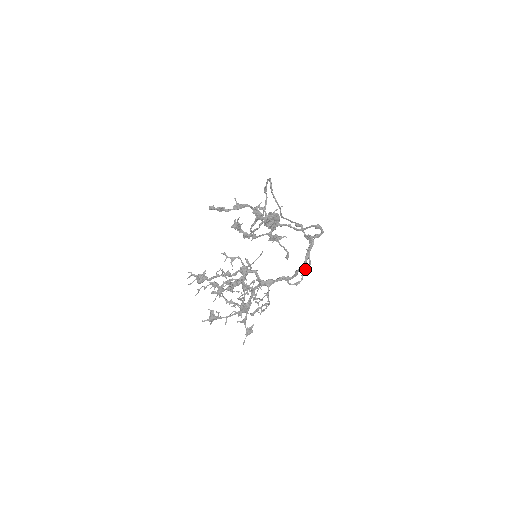
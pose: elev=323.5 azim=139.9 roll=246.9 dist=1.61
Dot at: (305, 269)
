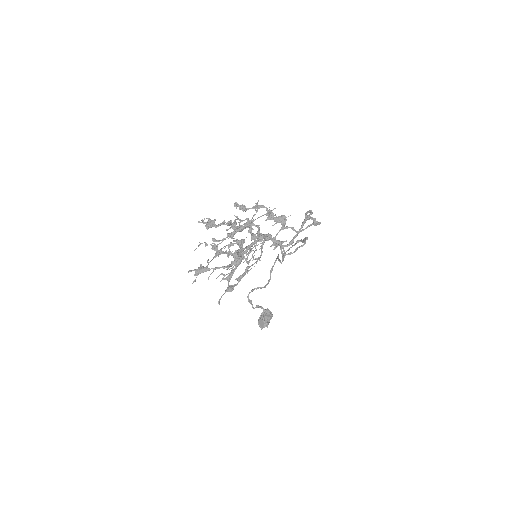
Dot at: (299, 246)
